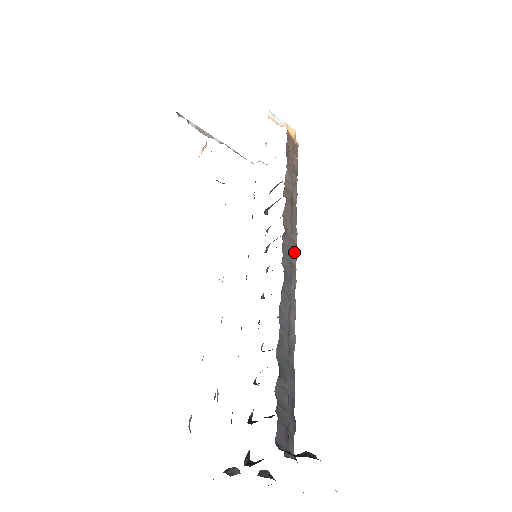
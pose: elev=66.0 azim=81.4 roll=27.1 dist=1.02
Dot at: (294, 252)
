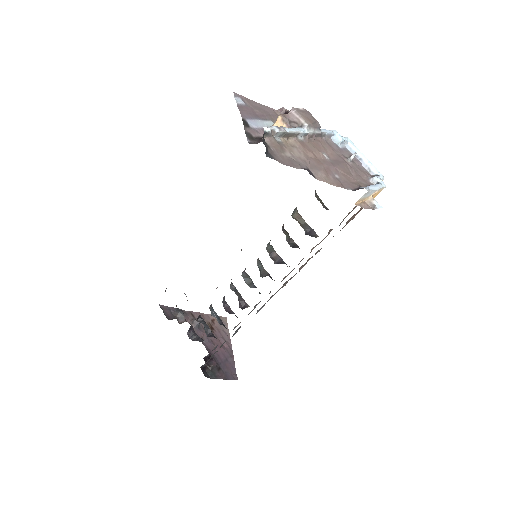
Dot at: occluded
